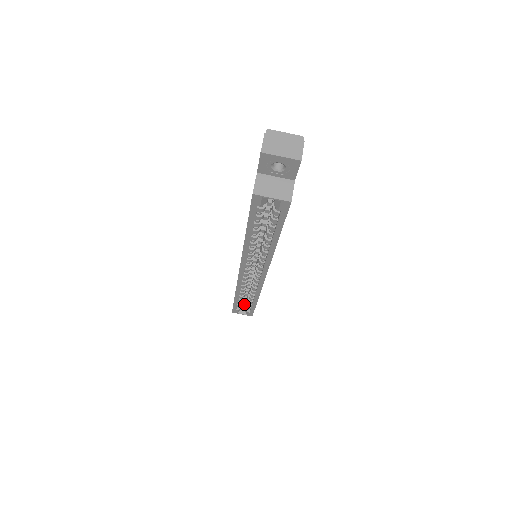
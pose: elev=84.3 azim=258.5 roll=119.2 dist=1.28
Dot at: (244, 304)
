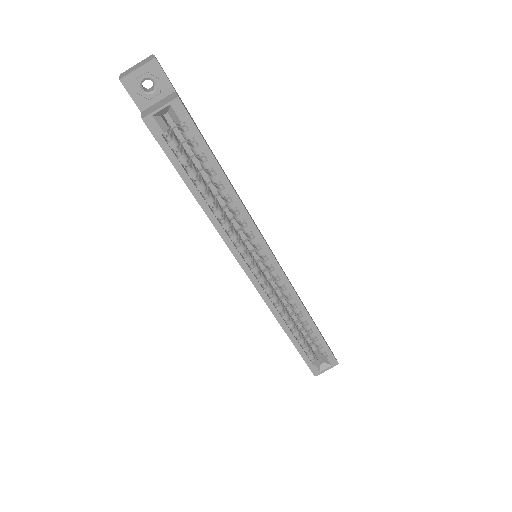
Dot at: (319, 358)
